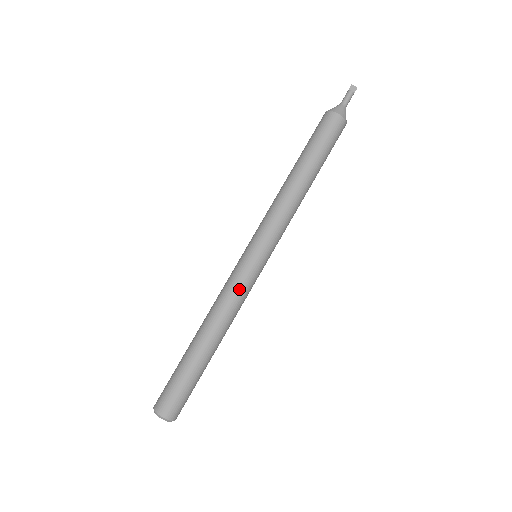
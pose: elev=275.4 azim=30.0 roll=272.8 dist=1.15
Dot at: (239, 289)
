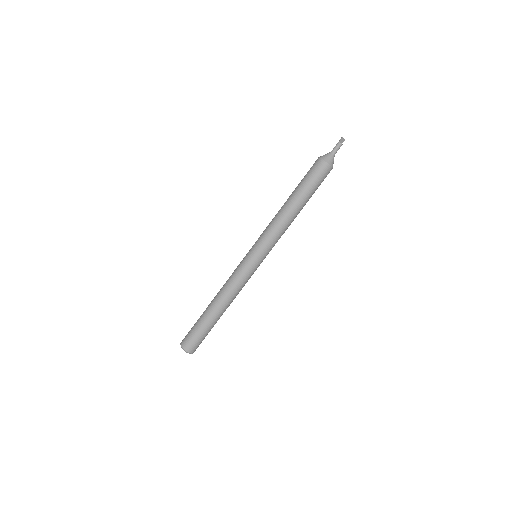
Dot at: (246, 281)
